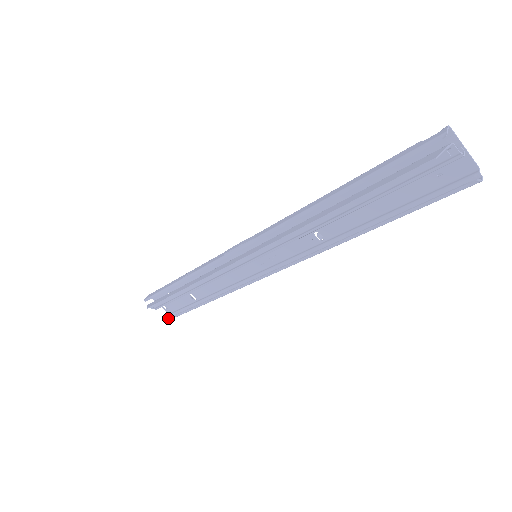
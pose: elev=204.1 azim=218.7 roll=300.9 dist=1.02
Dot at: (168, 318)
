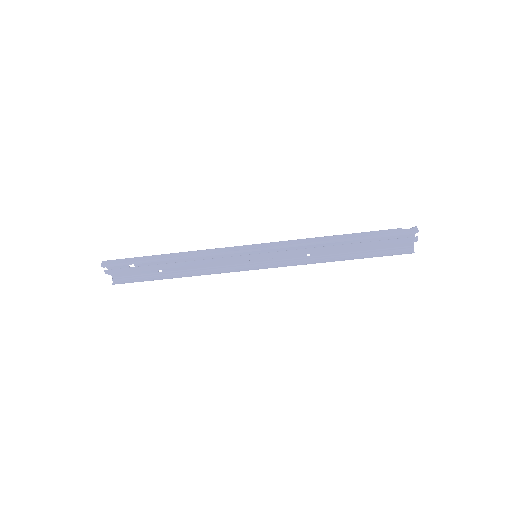
Dot at: (117, 283)
